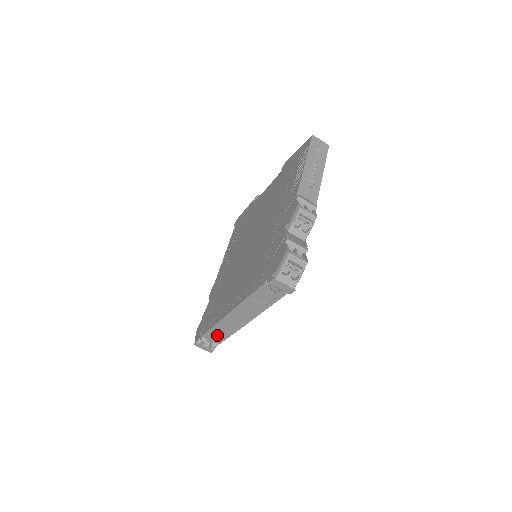
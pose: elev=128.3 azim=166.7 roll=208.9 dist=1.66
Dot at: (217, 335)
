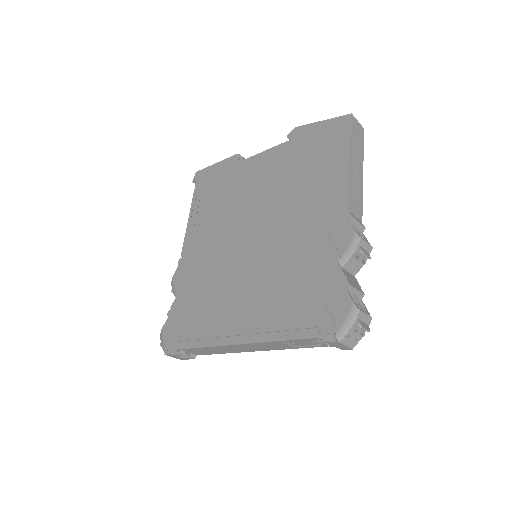
Dot at: (203, 351)
